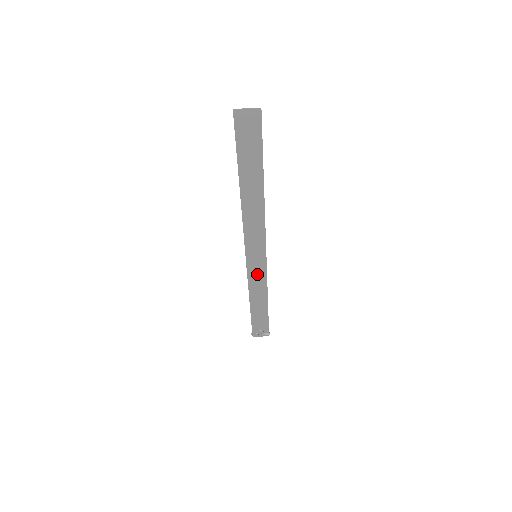
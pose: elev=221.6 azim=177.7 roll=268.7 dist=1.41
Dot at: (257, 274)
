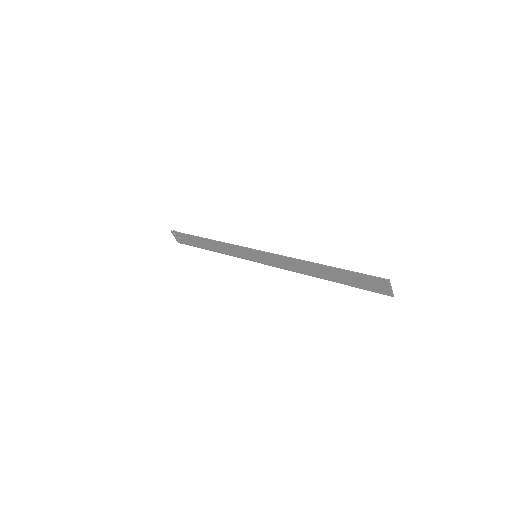
Dot at: (238, 252)
